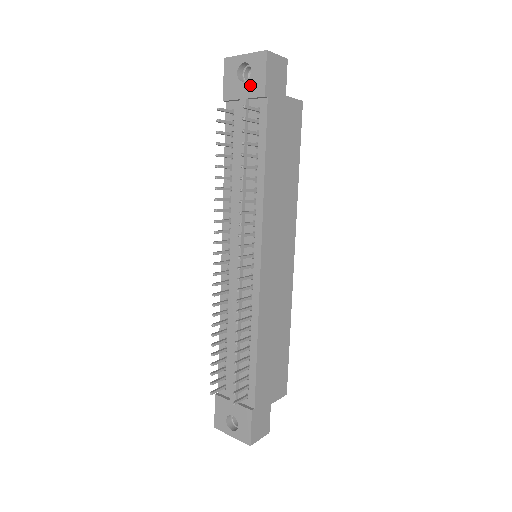
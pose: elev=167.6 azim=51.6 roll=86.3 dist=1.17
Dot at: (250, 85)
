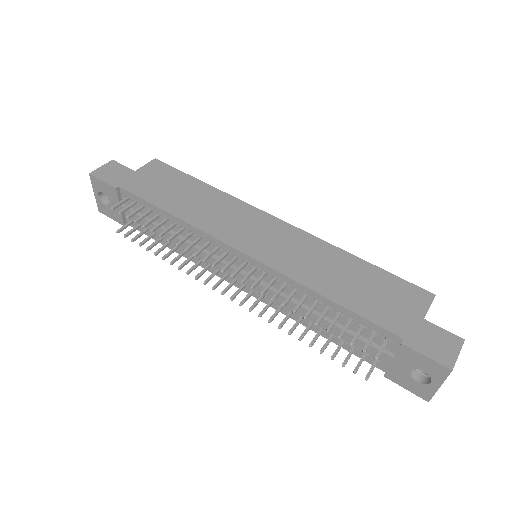
Dot at: (111, 198)
